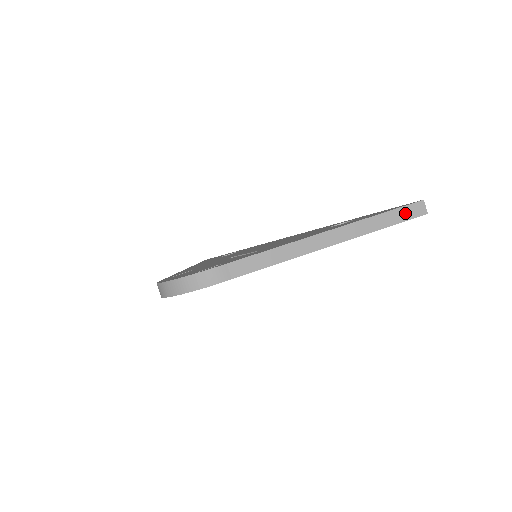
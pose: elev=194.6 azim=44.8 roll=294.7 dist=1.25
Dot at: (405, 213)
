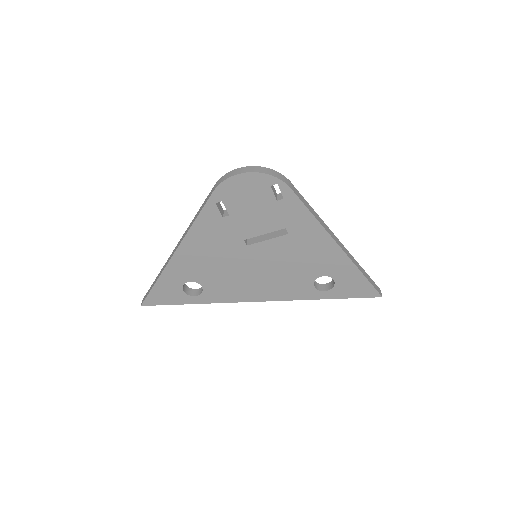
Dot at: (373, 283)
